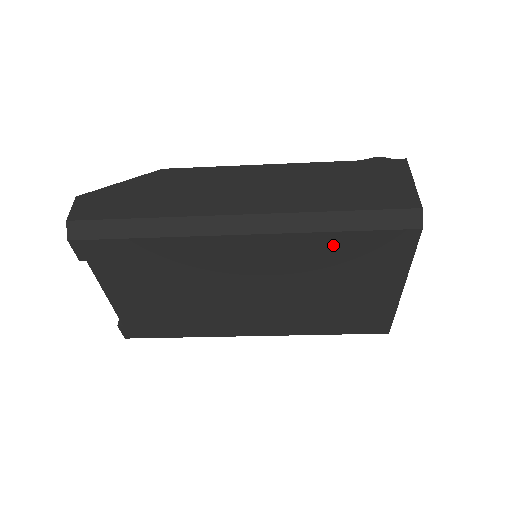
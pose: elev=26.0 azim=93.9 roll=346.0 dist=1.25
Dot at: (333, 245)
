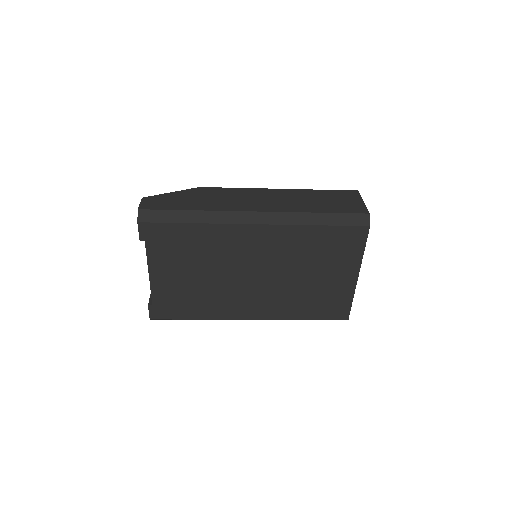
Dot at: (314, 236)
